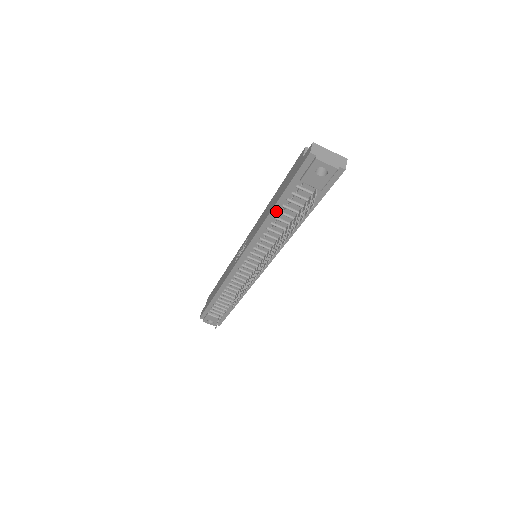
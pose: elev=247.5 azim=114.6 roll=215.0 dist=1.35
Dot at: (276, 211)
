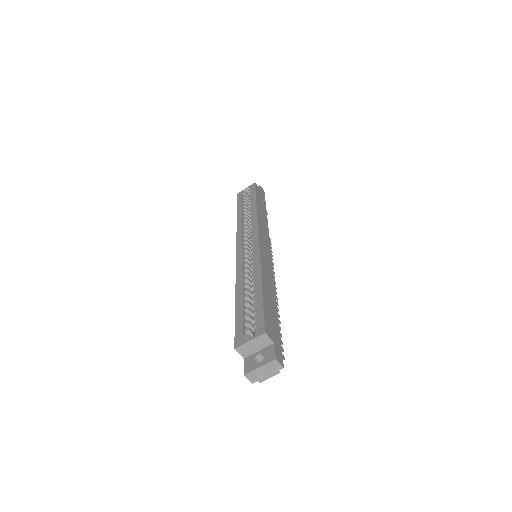
Dot at: occluded
